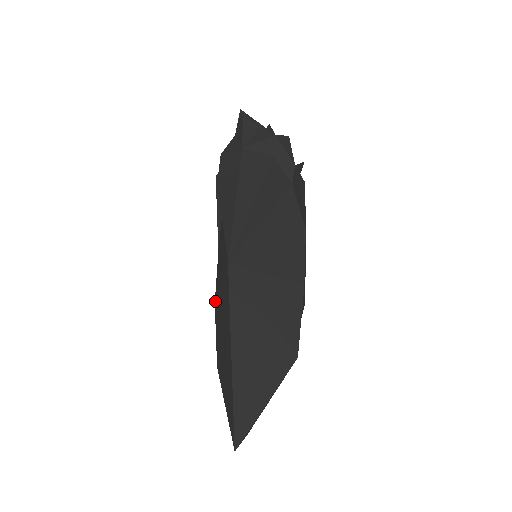
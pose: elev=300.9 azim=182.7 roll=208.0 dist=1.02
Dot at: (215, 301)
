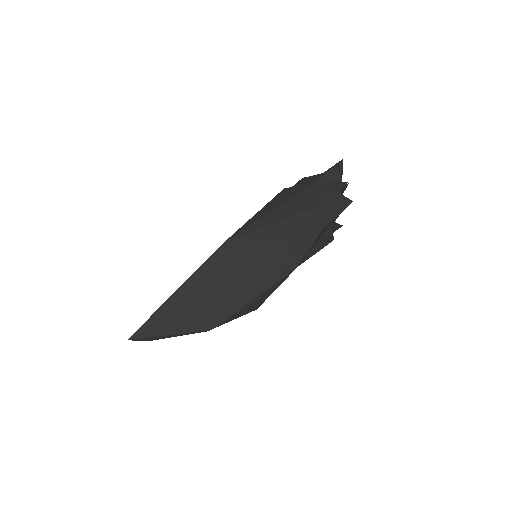
Dot at: occluded
